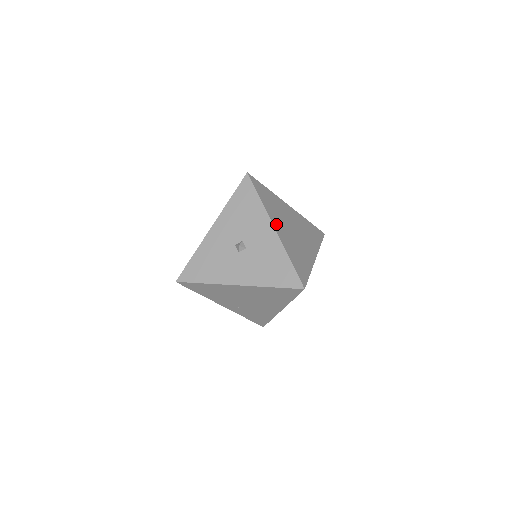
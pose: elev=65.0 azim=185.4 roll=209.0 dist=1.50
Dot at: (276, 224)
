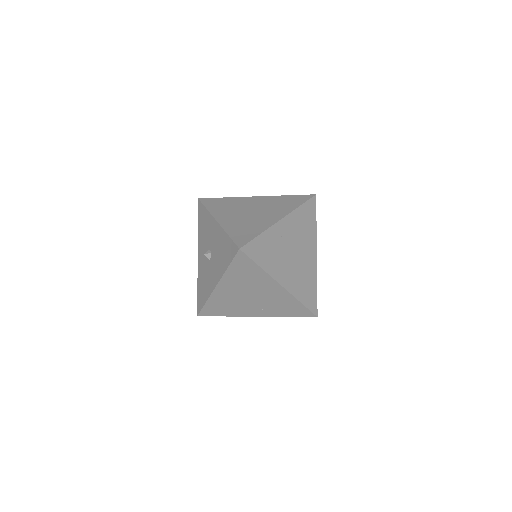
Dot at: (221, 217)
